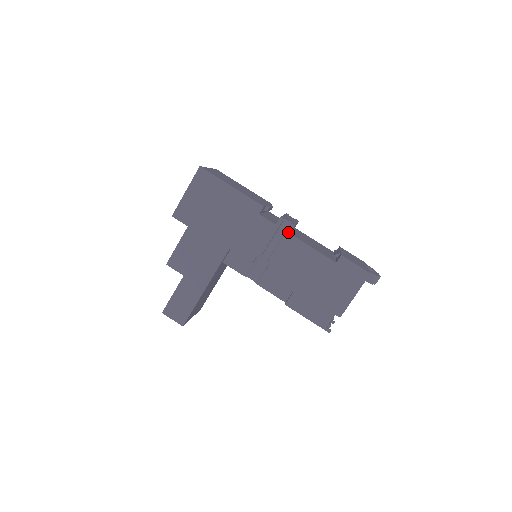
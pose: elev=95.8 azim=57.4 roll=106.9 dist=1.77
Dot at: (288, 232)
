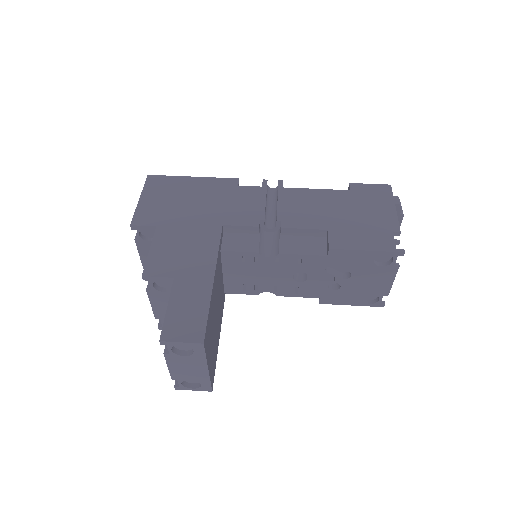
Dot at: (280, 187)
